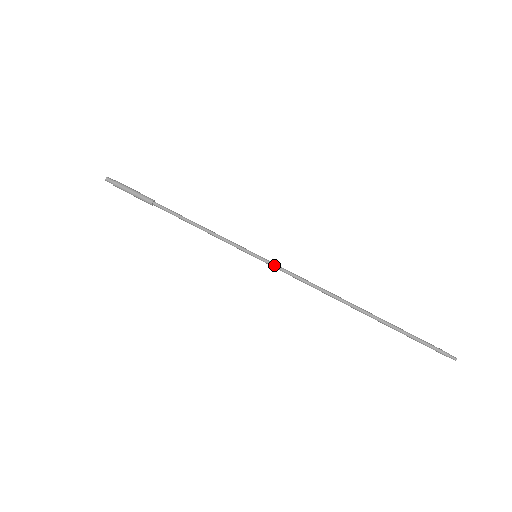
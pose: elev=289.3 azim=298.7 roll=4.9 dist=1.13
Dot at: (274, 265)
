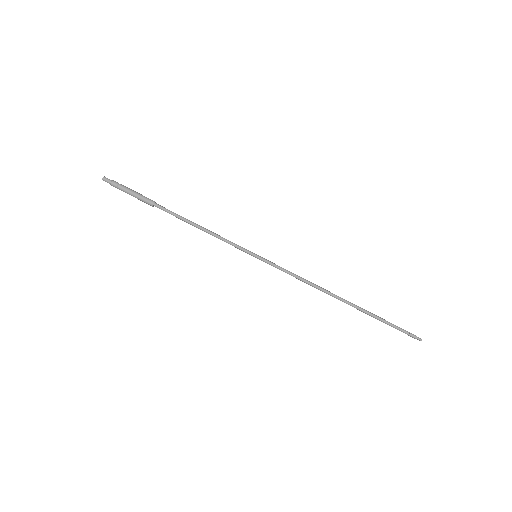
Dot at: occluded
